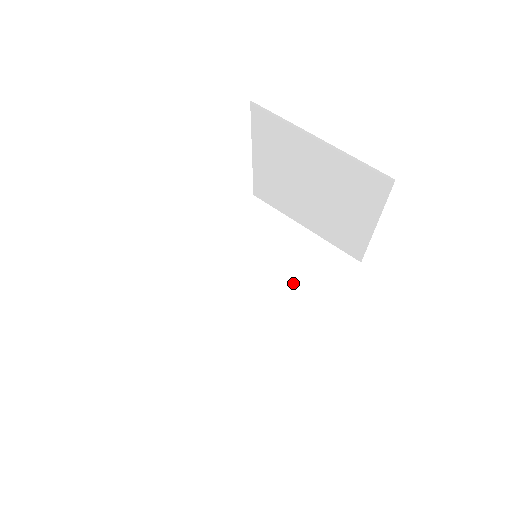
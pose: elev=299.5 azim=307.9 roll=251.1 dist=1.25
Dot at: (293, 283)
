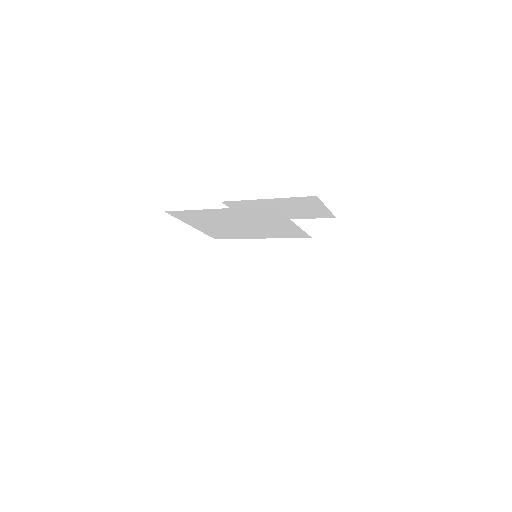
Dot at: occluded
